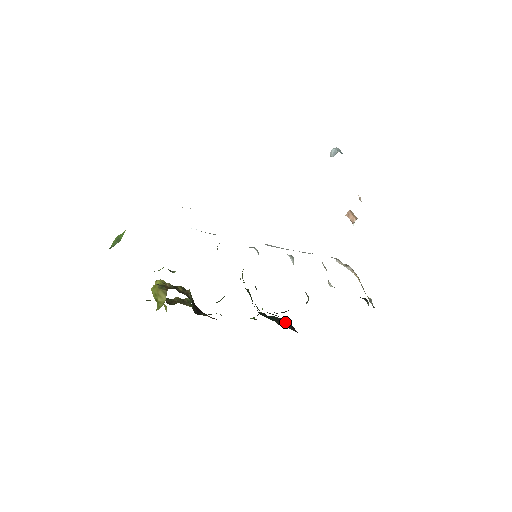
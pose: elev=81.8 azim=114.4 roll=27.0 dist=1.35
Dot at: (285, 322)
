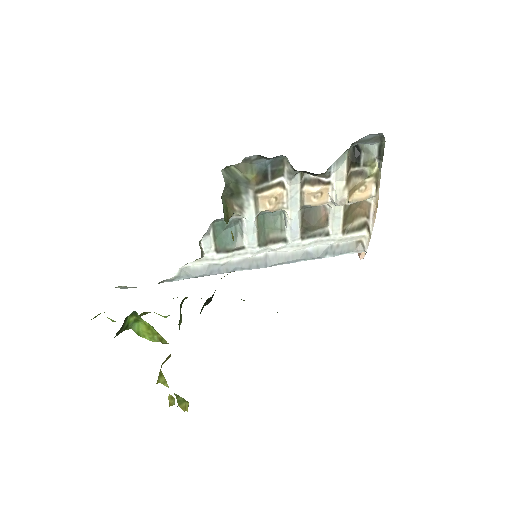
Dot at: occluded
